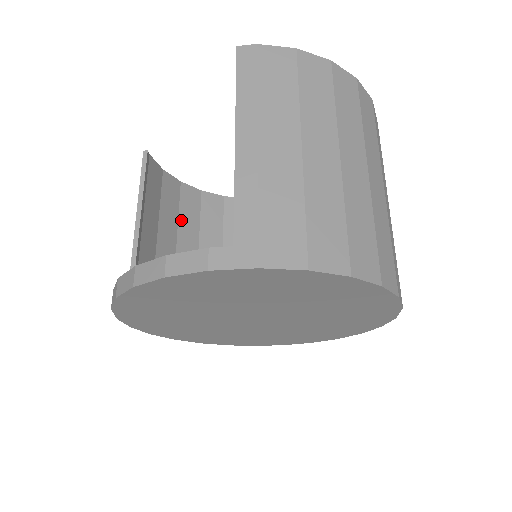
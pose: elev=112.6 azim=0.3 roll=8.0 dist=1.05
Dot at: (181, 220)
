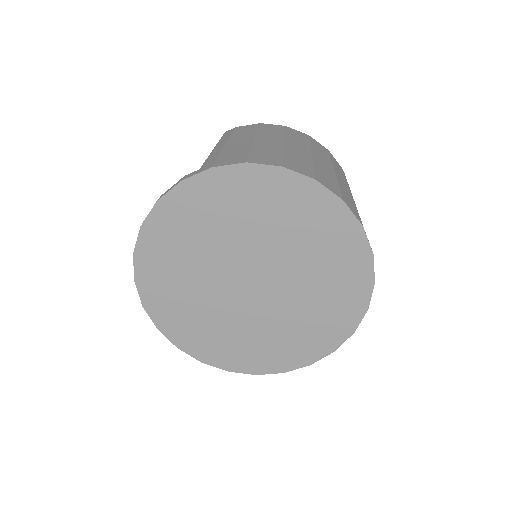
Dot at: occluded
